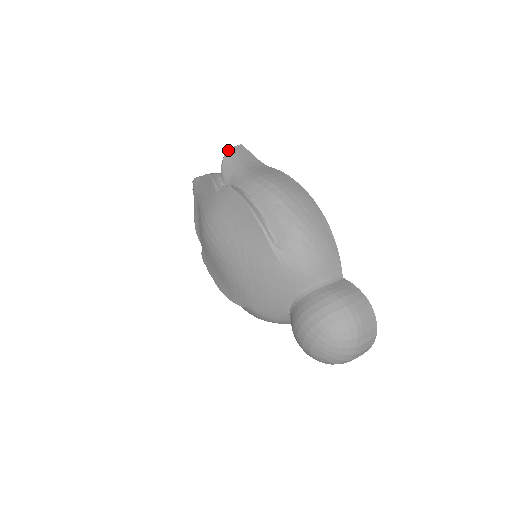
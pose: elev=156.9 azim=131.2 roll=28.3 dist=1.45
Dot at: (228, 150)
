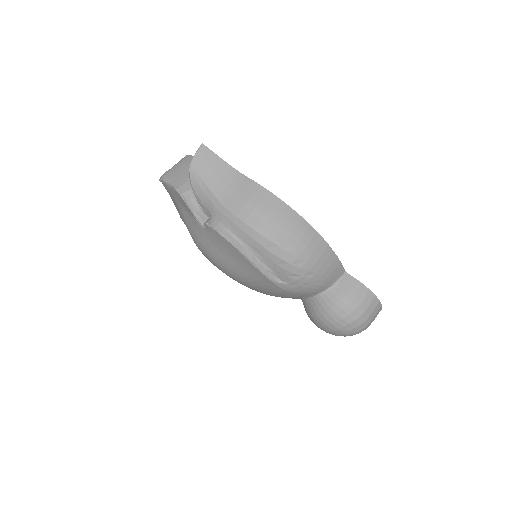
Dot at: (191, 163)
